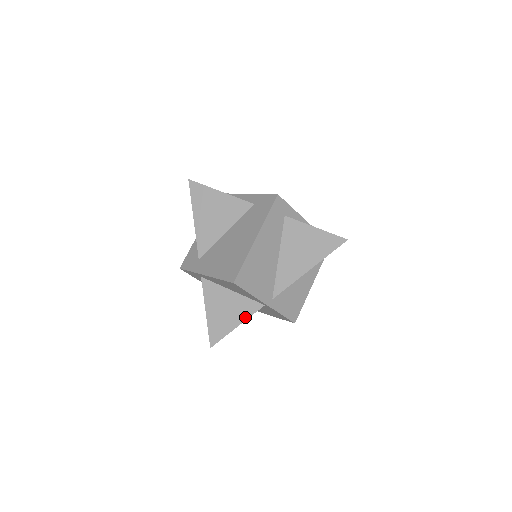
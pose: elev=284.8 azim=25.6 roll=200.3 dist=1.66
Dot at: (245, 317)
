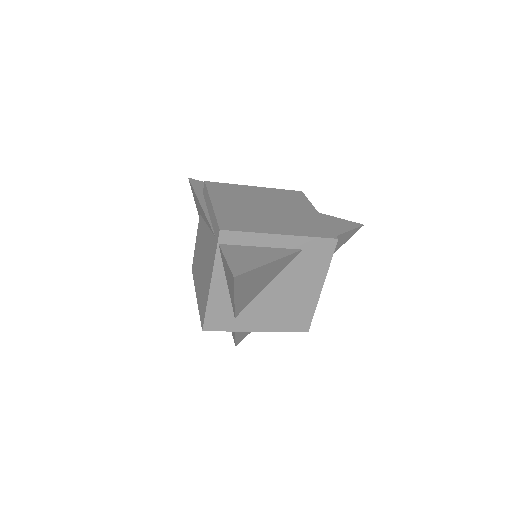
Dot at: occluded
